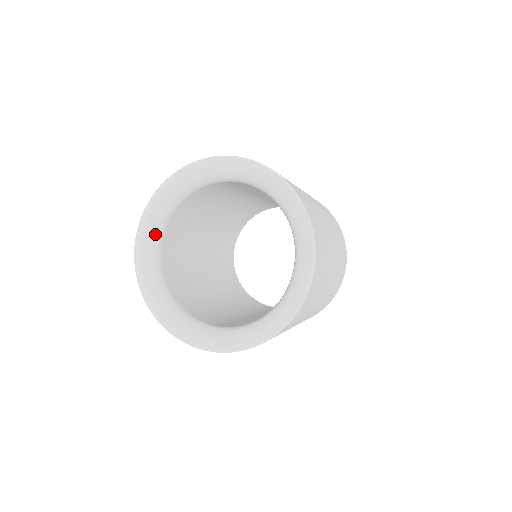
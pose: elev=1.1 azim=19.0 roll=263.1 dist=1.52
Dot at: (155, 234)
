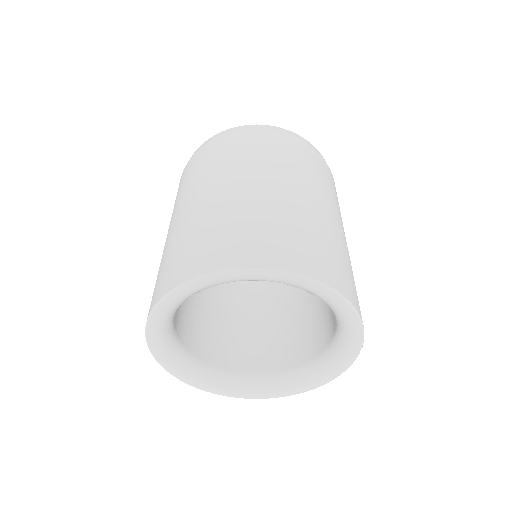
Dot at: (175, 352)
